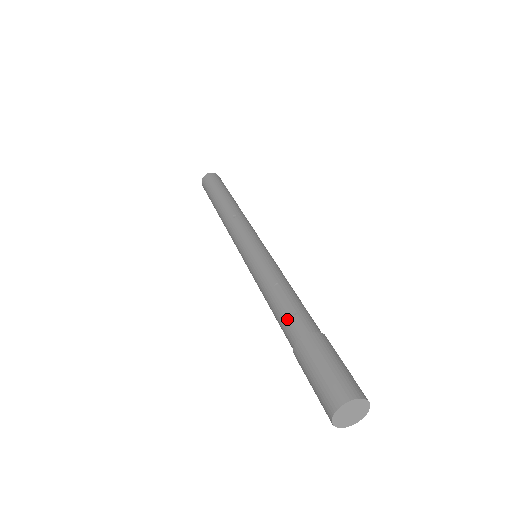
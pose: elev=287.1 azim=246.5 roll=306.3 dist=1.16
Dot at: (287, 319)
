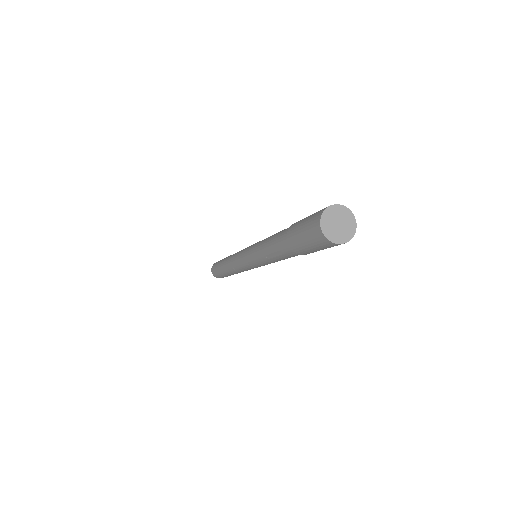
Dot at: (281, 232)
